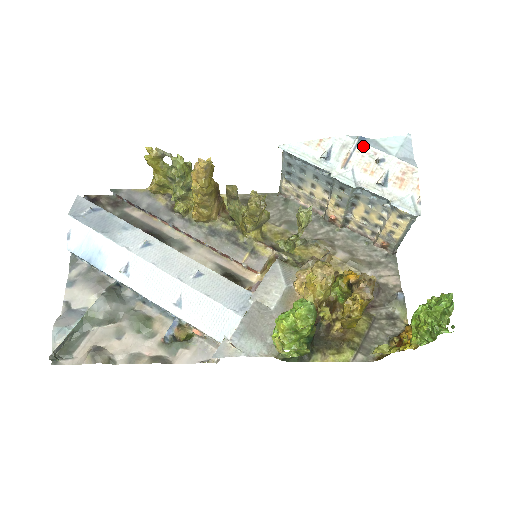
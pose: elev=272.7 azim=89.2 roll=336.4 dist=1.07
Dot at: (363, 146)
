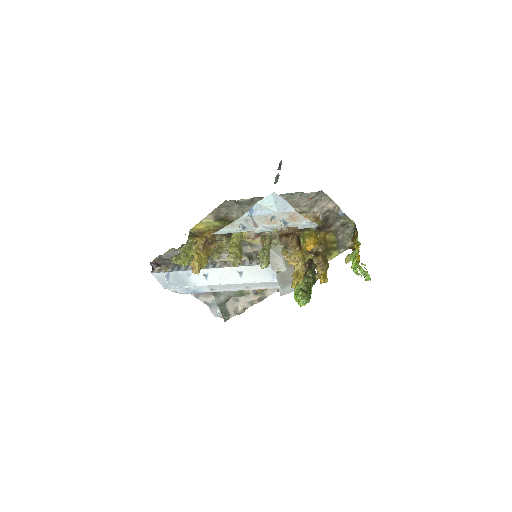
Dot at: (256, 217)
